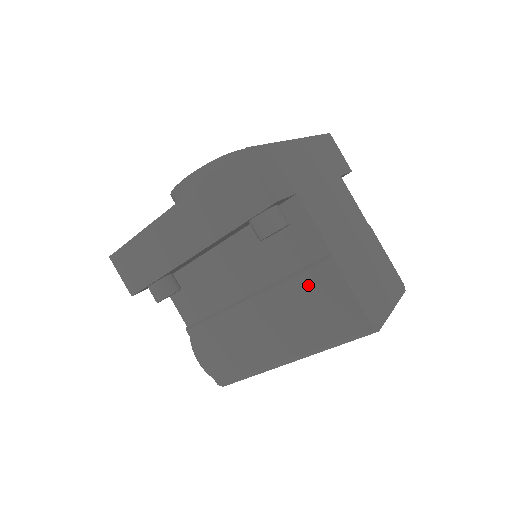
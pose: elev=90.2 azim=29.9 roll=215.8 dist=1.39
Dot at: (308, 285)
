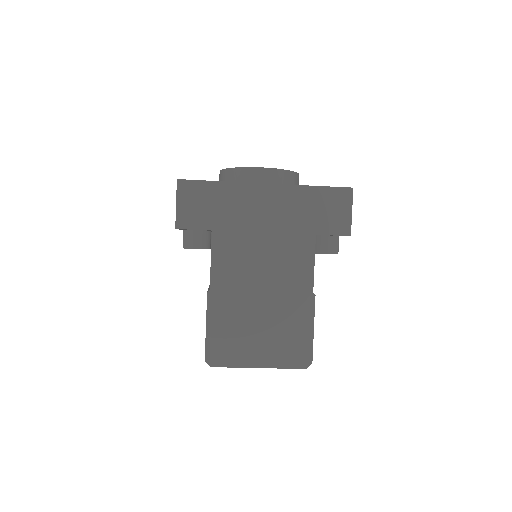
Dot at: occluded
